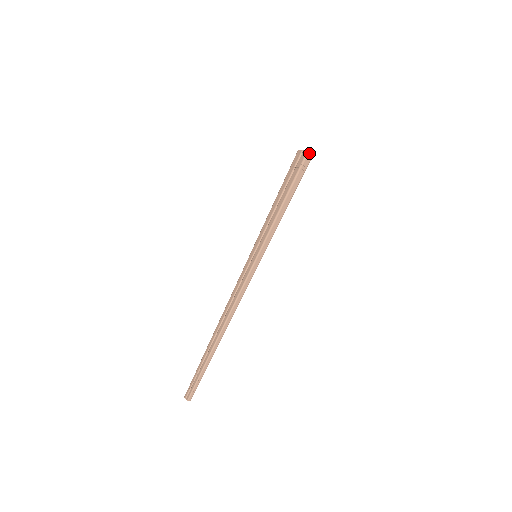
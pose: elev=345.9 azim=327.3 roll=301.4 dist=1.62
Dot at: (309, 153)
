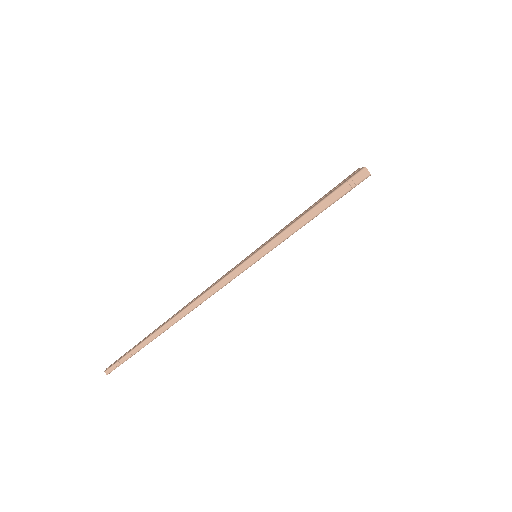
Dot at: (365, 170)
